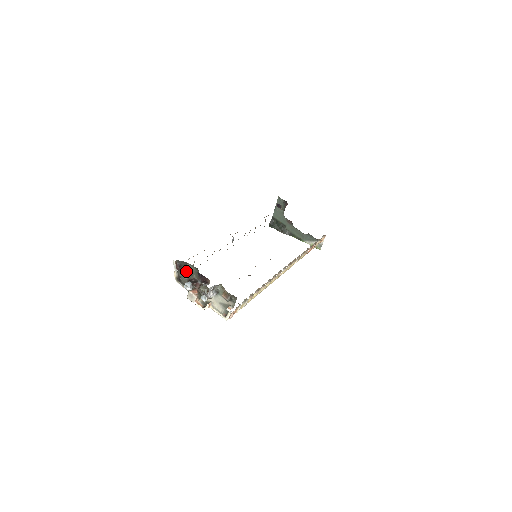
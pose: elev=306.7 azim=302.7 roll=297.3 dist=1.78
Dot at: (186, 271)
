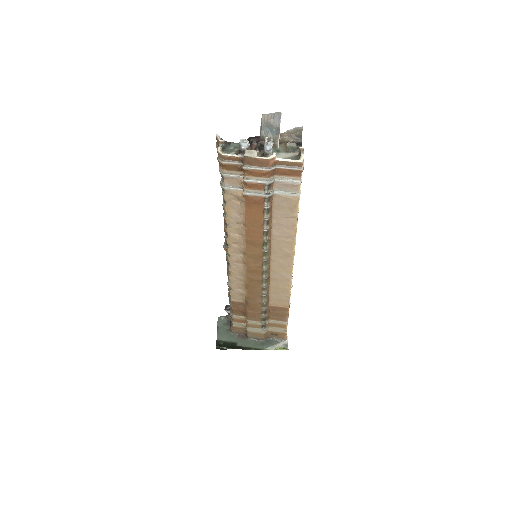
Dot at: (230, 149)
